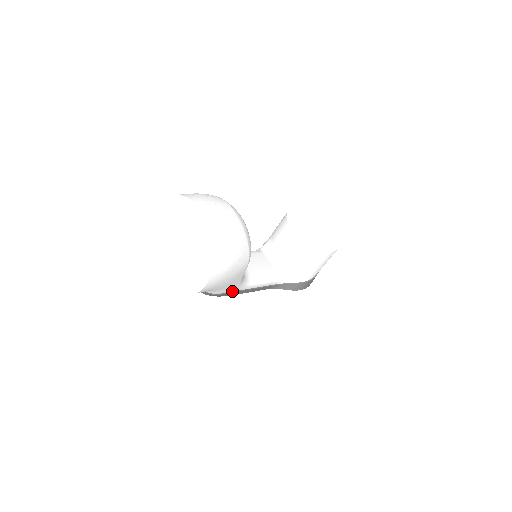
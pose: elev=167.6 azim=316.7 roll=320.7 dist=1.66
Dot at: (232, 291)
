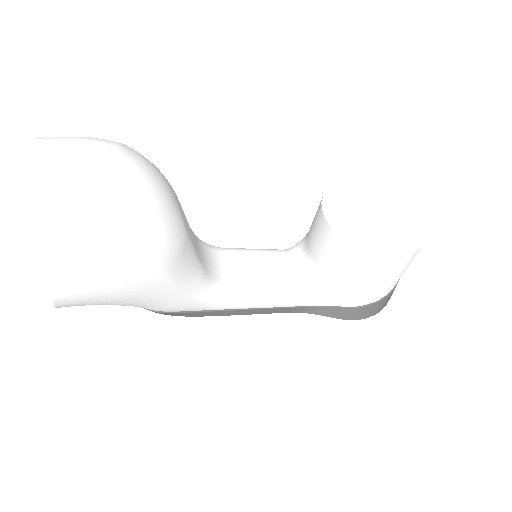
Dot at: (199, 309)
